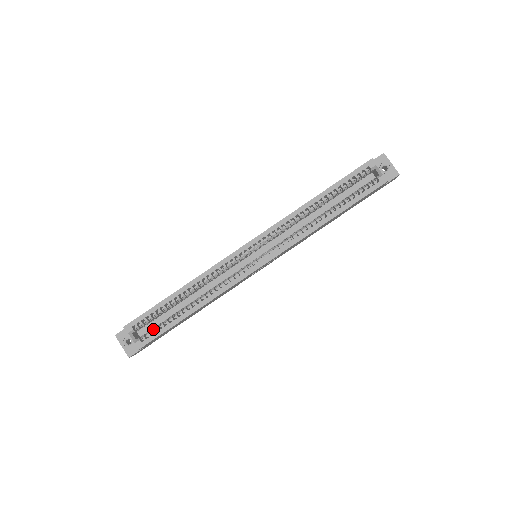
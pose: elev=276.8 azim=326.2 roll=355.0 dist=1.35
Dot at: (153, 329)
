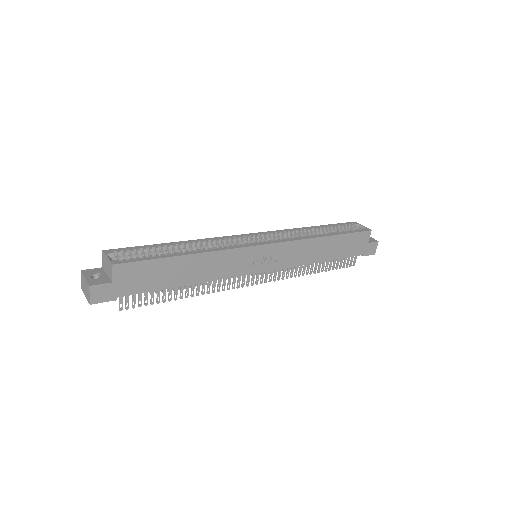
Dot at: (138, 257)
